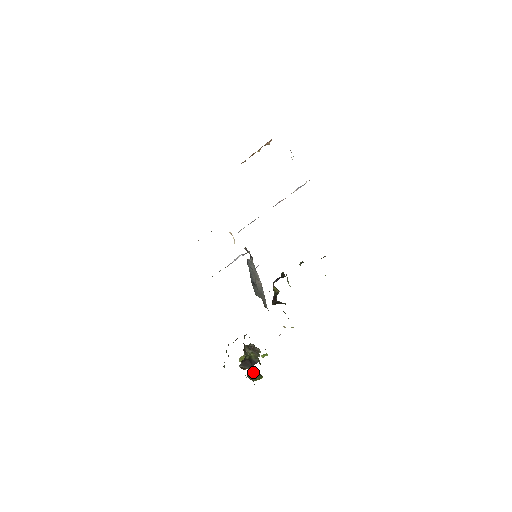
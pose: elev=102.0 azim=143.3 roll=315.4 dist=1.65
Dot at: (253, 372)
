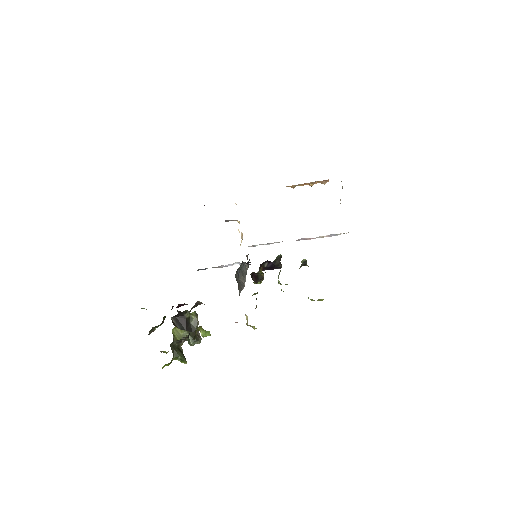
Dot at: (179, 348)
